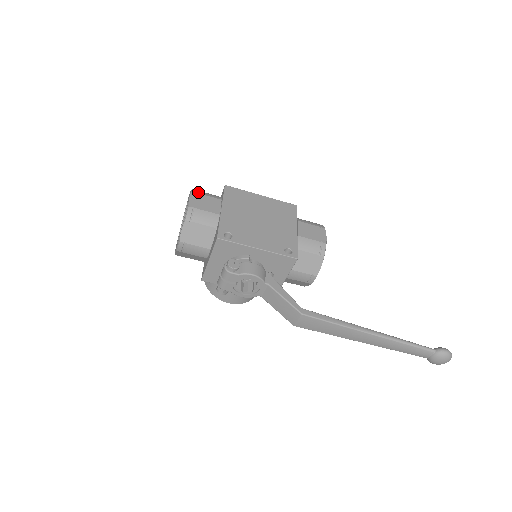
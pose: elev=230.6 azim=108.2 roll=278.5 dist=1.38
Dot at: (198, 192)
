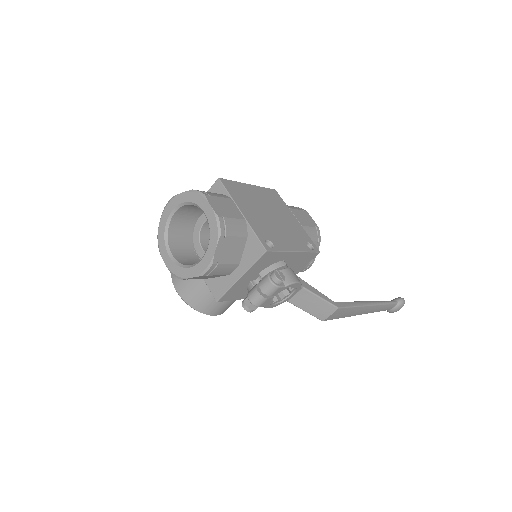
Dot at: (208, 194)
